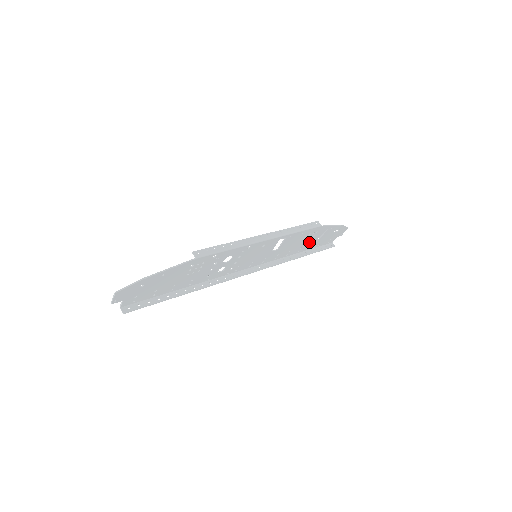
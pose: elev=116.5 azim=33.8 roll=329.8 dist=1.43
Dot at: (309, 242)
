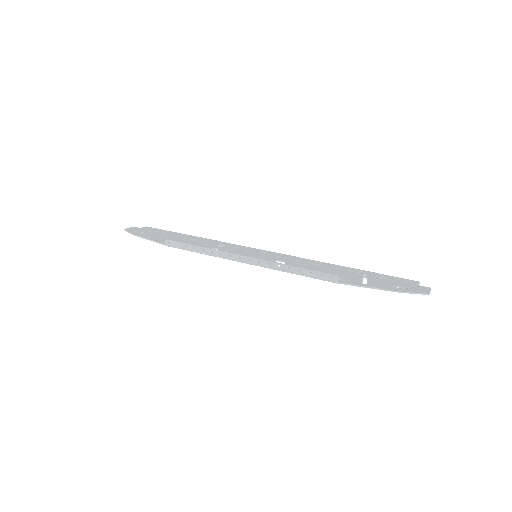
Dot at: (347, 274)
